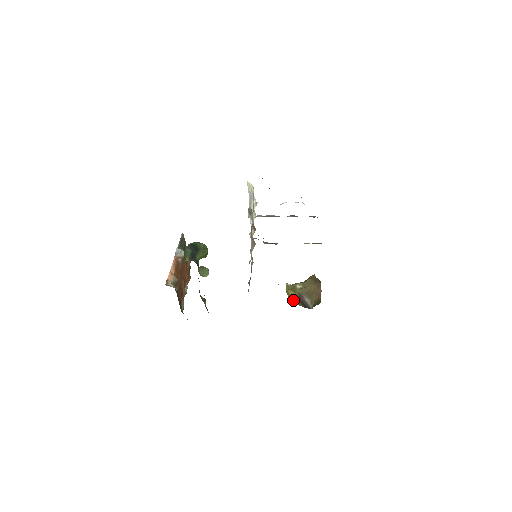
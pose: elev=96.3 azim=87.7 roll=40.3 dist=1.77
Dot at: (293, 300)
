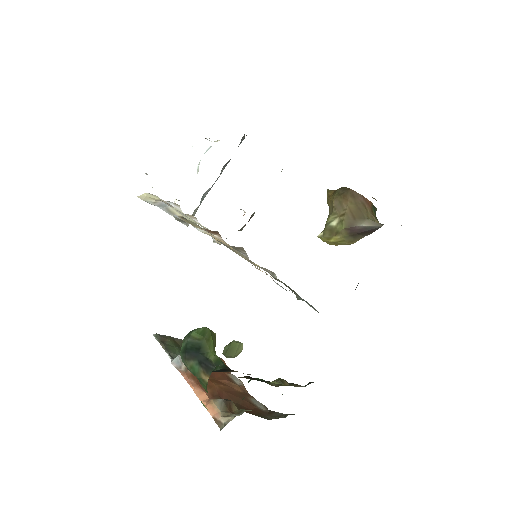
Dot at: (348, 243)
